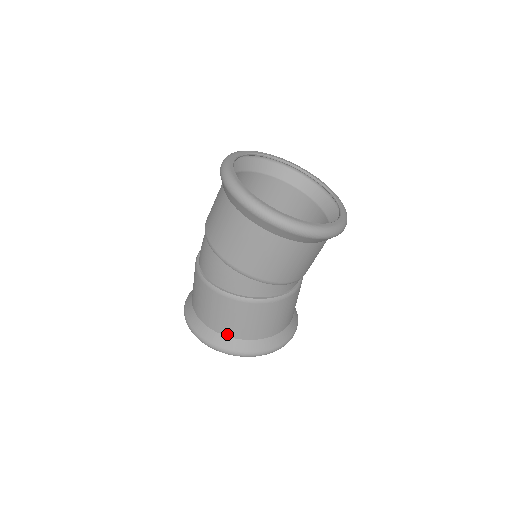
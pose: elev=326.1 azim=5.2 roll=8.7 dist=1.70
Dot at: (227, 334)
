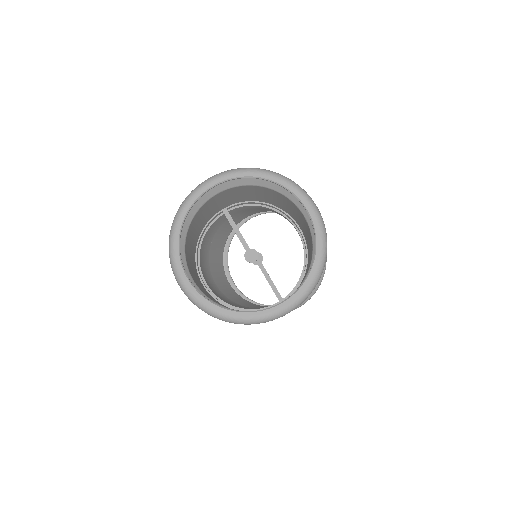
Dot at: occluded
